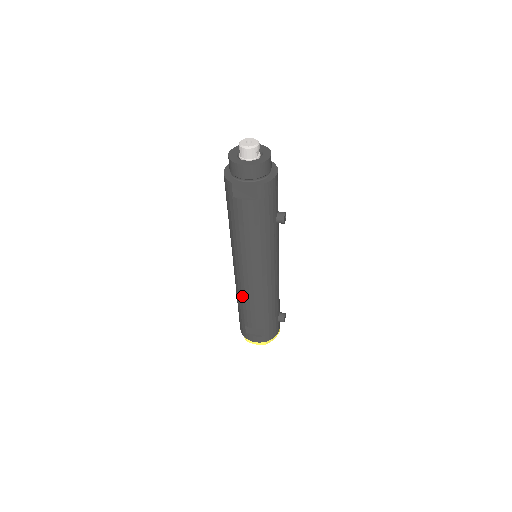
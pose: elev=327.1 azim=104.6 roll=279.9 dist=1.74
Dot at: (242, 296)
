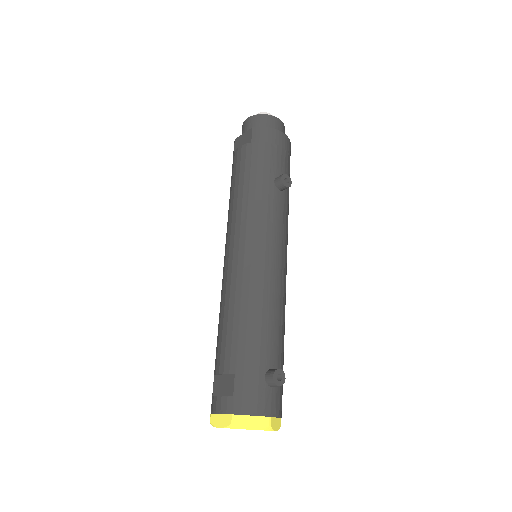
Dot at: (220, 305)
